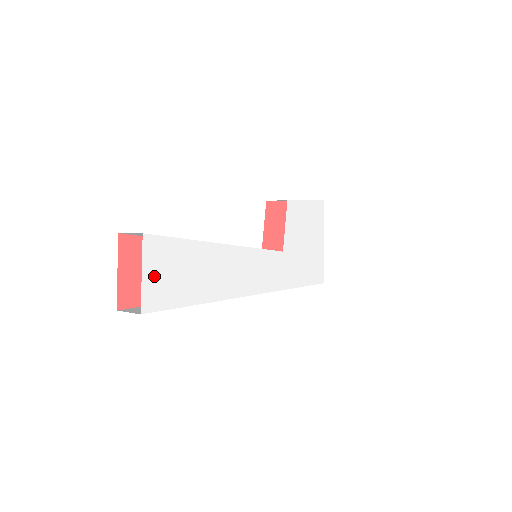
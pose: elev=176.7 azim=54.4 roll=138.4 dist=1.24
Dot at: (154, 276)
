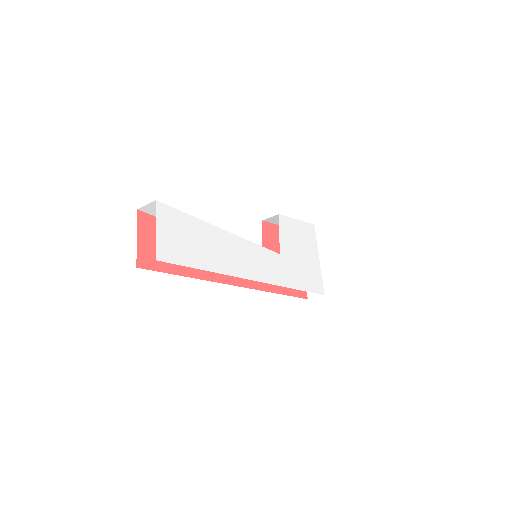
Dot at: (166, 235)
